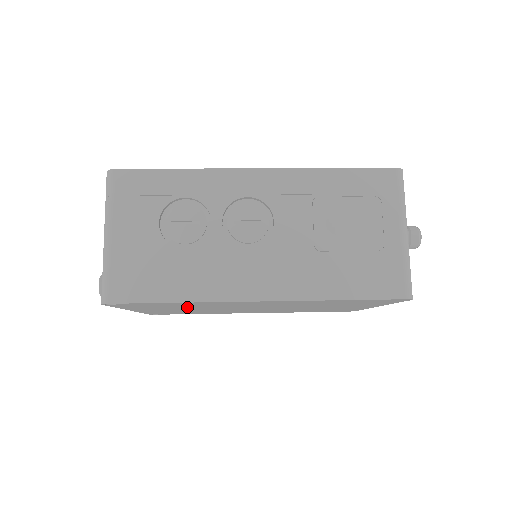
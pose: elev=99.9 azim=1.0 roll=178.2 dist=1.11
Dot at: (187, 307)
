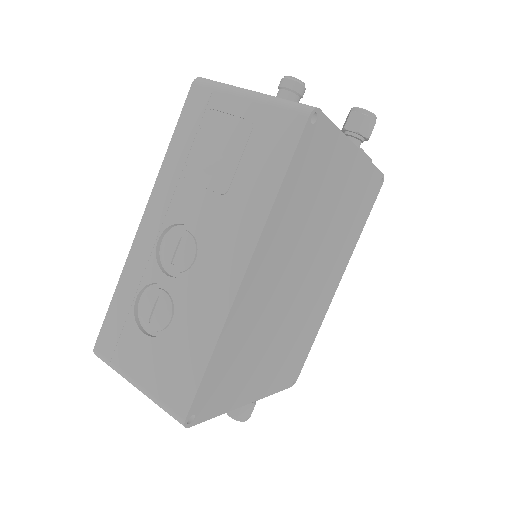
Dot at: (255, 348)
